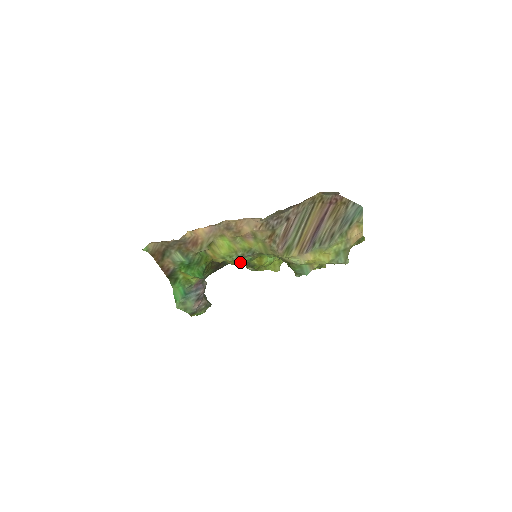
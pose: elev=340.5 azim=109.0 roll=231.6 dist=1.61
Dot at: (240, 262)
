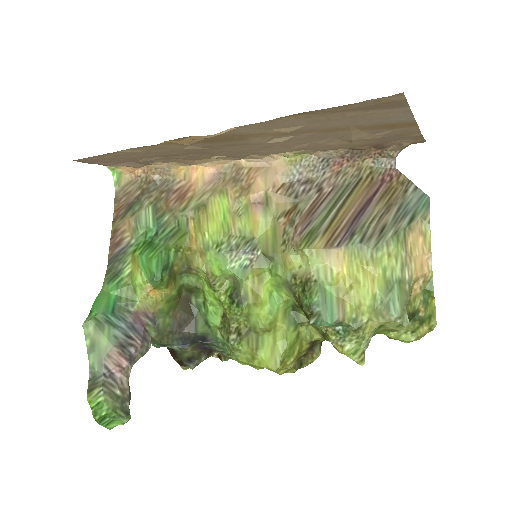
Dot at: (227, 267)
